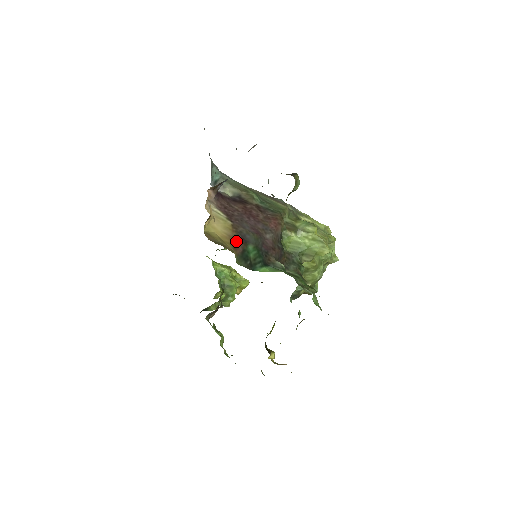
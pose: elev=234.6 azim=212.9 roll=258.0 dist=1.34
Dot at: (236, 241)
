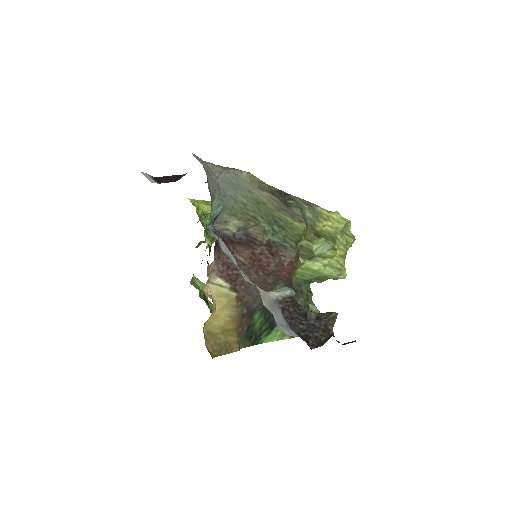
Dot at: (241, 321)
